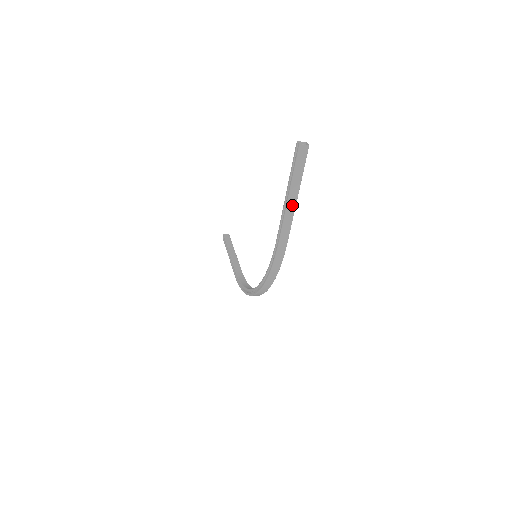
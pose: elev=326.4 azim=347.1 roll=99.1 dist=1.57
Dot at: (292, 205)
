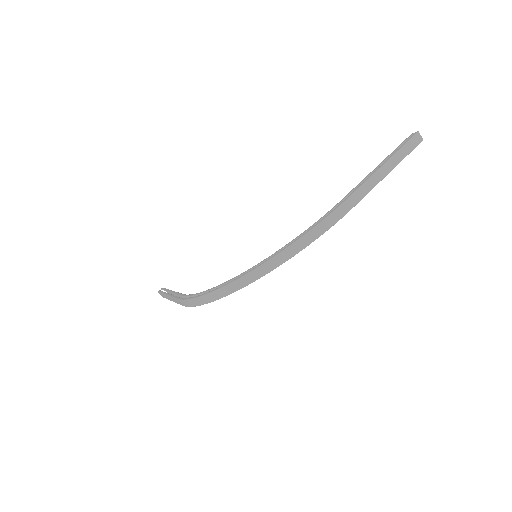
Dot at: (380, 176)
